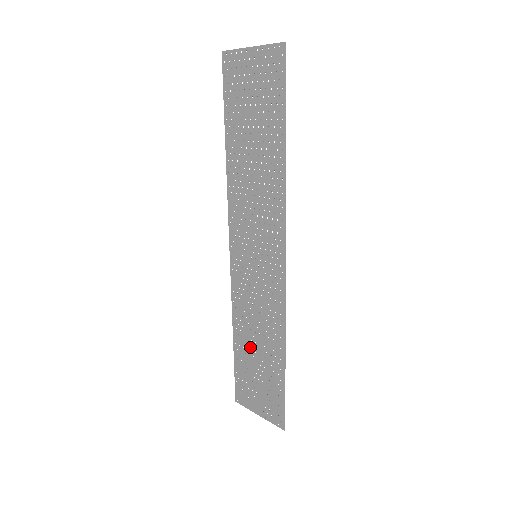
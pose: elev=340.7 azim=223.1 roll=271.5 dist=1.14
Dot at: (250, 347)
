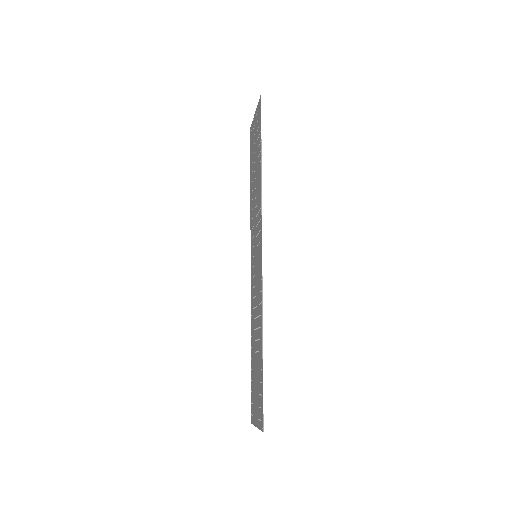
Dot at: (254, 348)
